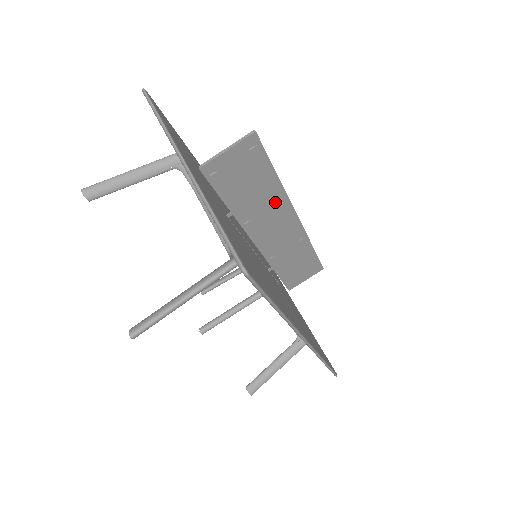
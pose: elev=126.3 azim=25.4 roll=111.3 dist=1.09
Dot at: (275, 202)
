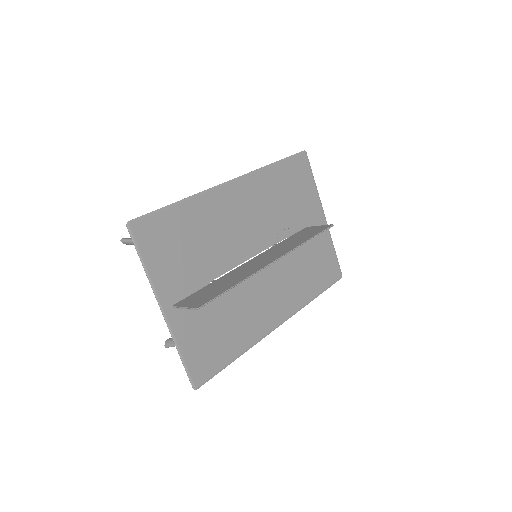
Dot at: occluded
